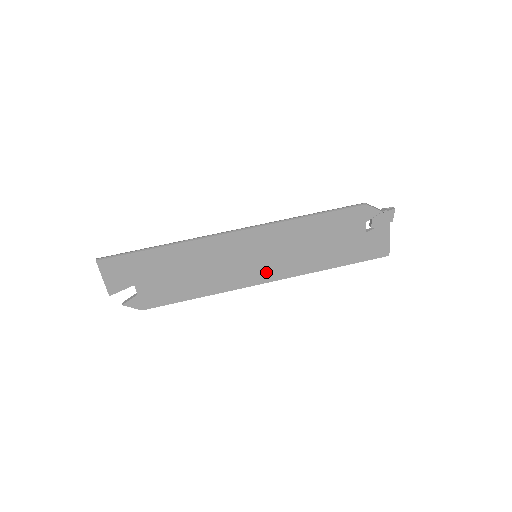
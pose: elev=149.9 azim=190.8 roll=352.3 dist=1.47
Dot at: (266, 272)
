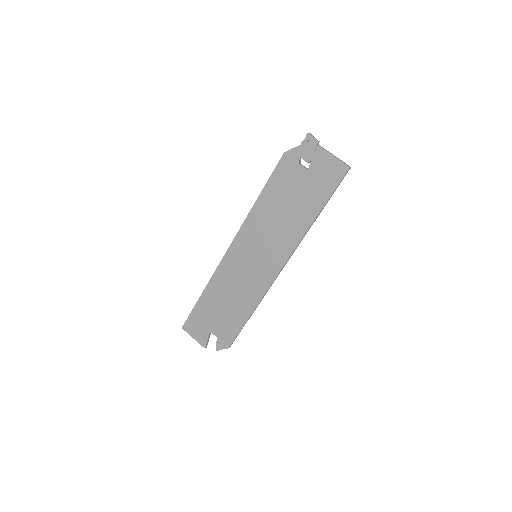
Dot at: (272, 262)
